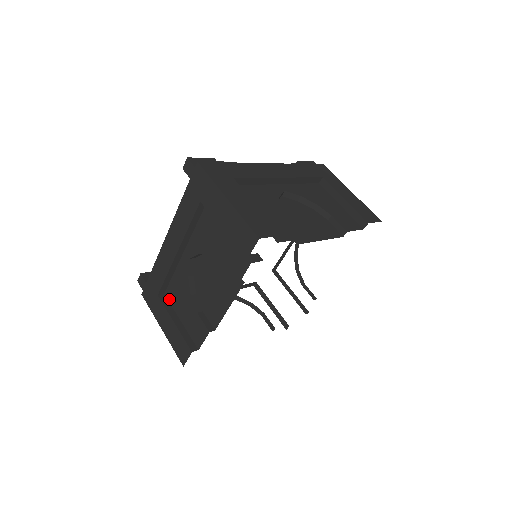
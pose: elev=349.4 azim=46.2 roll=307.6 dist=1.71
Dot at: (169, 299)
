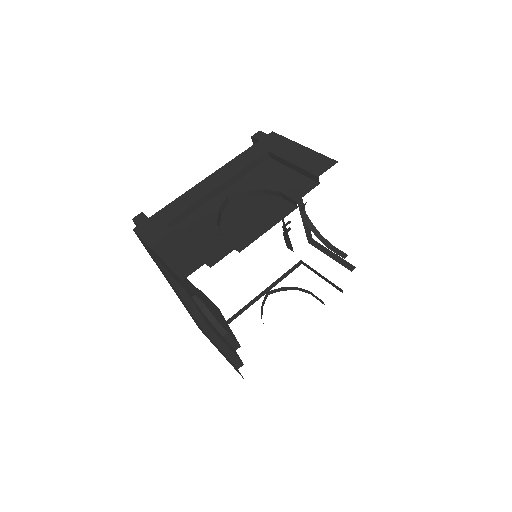
Dot at: (176, 232)
